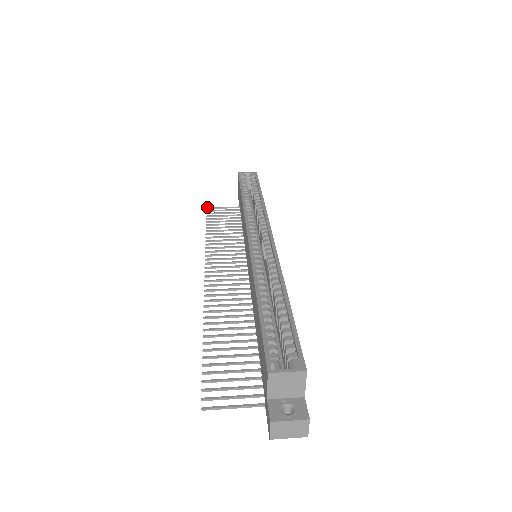
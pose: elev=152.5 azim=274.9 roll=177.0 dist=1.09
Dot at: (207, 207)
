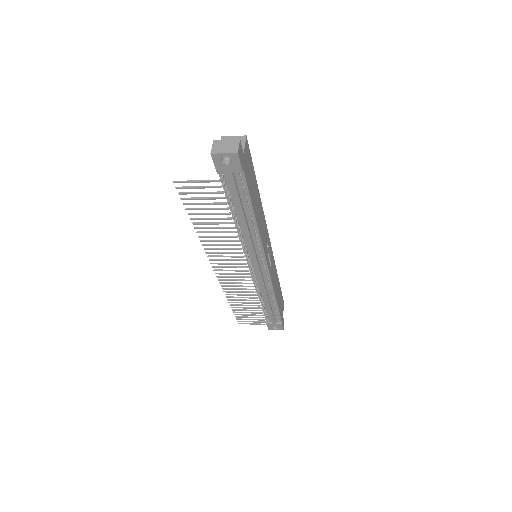
Dot at: (239, 323)
